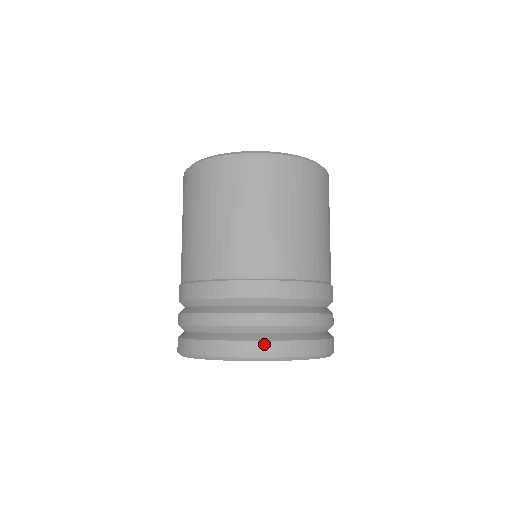
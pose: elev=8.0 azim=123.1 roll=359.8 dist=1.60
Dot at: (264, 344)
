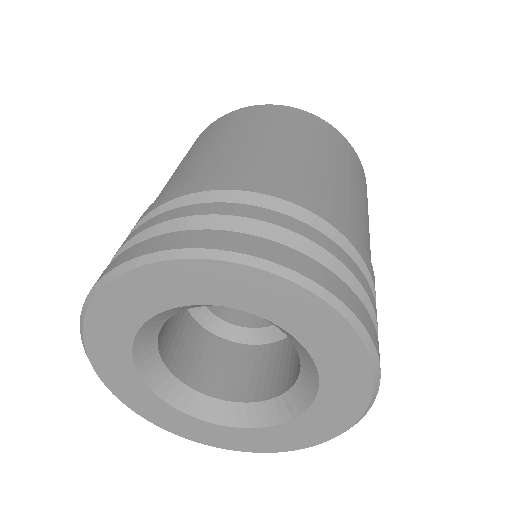
Dot at: (188, 233)
